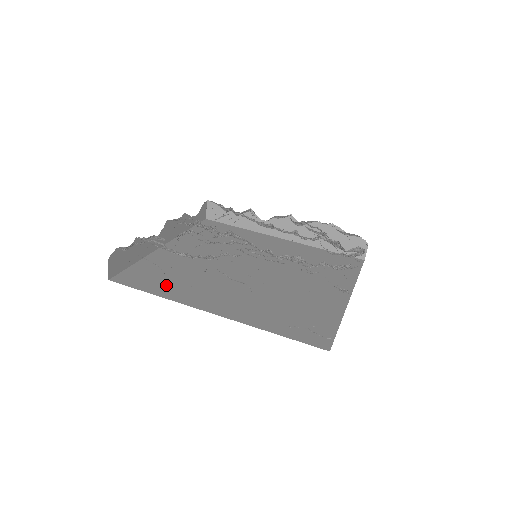
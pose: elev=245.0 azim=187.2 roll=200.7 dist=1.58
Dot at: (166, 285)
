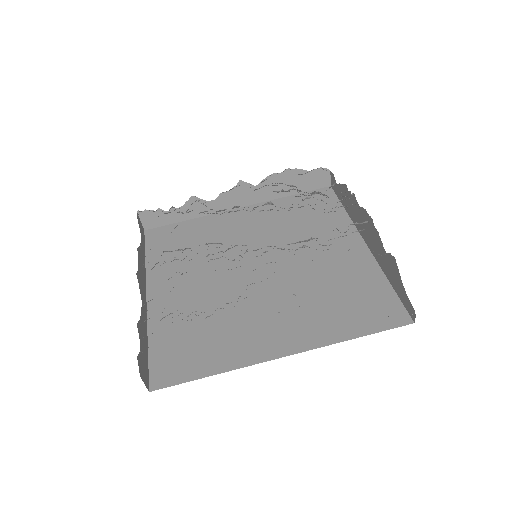
Dot at: (209, 354)
